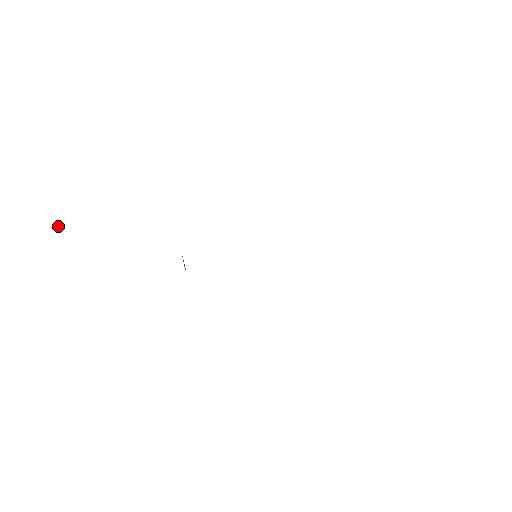
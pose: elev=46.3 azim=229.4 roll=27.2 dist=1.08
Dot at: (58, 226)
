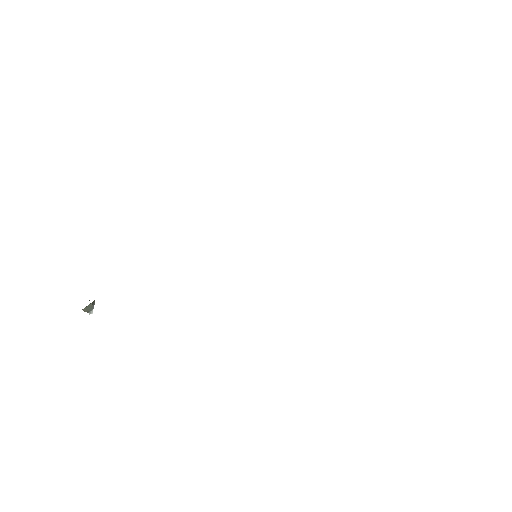
Dot at: (89, 300)
